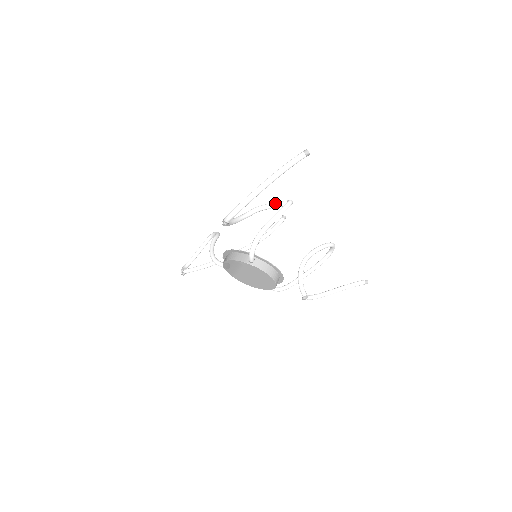
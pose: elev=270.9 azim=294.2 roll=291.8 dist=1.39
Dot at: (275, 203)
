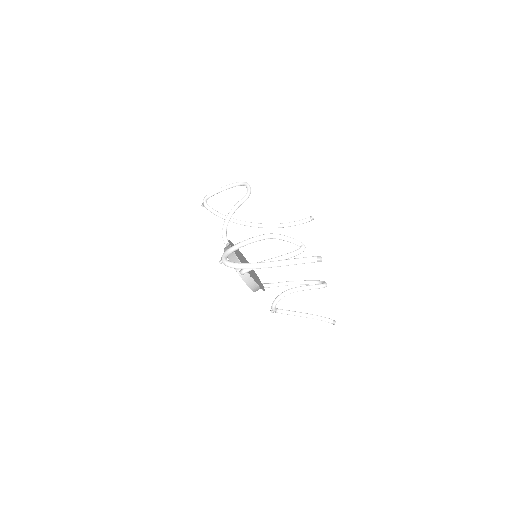
Dot at: (291, 239)
